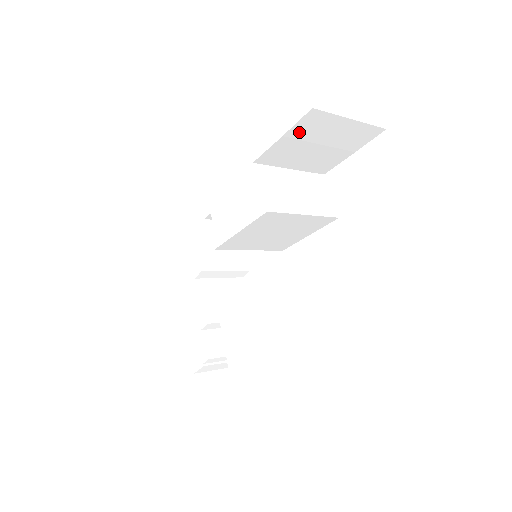
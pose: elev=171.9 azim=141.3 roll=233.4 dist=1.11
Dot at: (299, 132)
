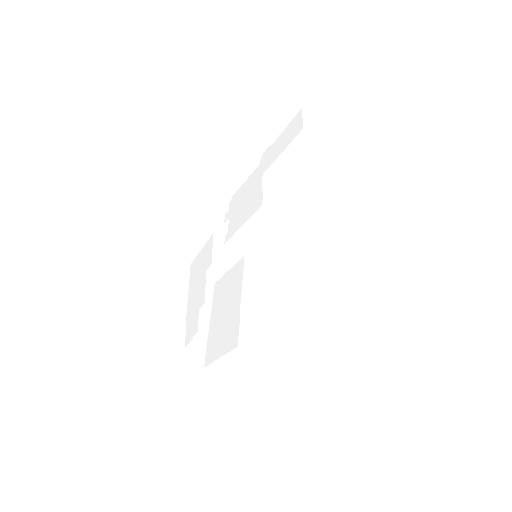
Dot at: (296, 150)
